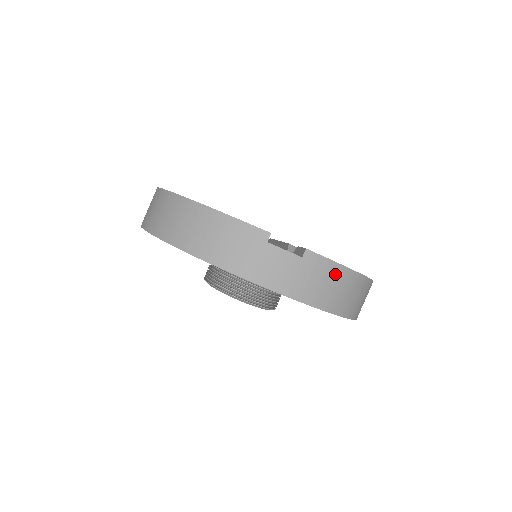
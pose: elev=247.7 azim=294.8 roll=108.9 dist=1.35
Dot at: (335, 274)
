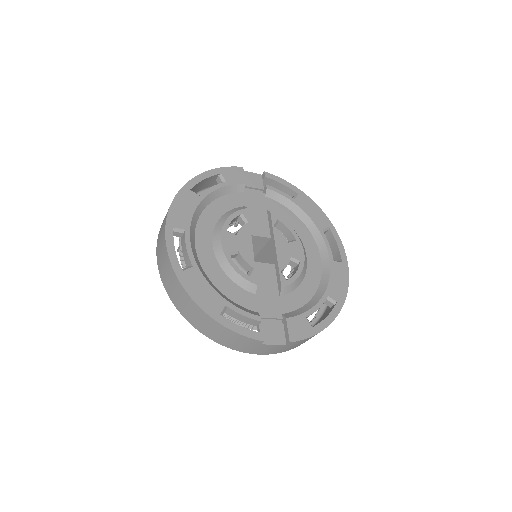
Dot at: occluded
